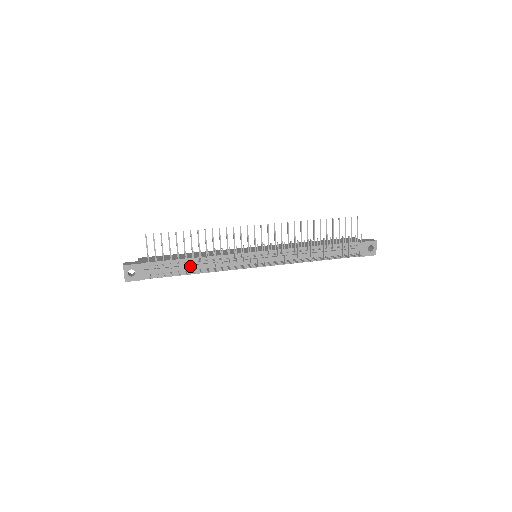
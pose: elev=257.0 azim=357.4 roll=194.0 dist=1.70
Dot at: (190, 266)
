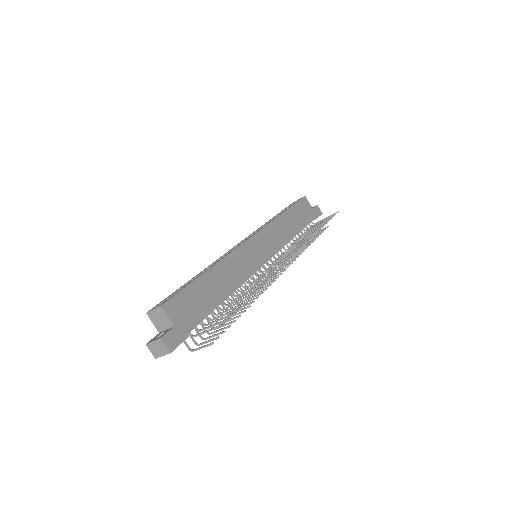
Dot at: occluded
